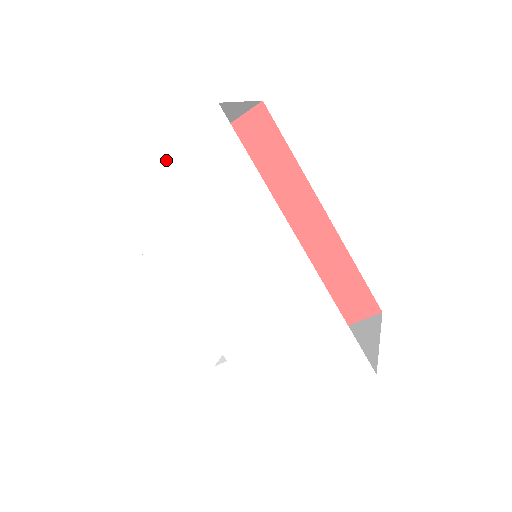
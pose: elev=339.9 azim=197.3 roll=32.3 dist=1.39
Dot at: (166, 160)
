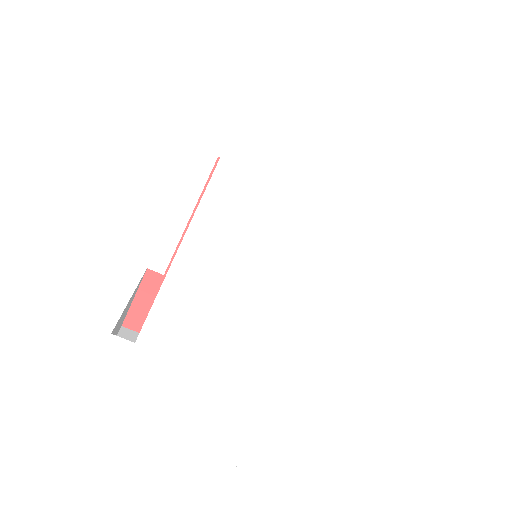
Dot at: (361, 108)
